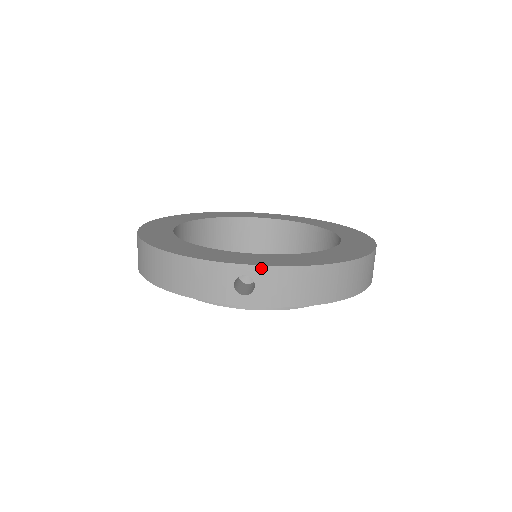
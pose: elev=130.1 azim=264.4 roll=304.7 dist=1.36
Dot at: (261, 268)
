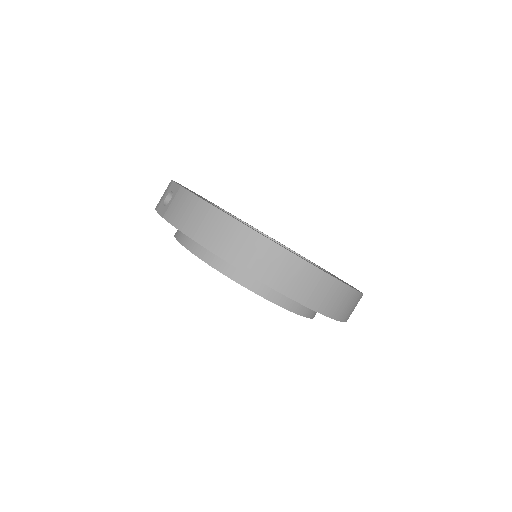
Dot at: (179, 187)
